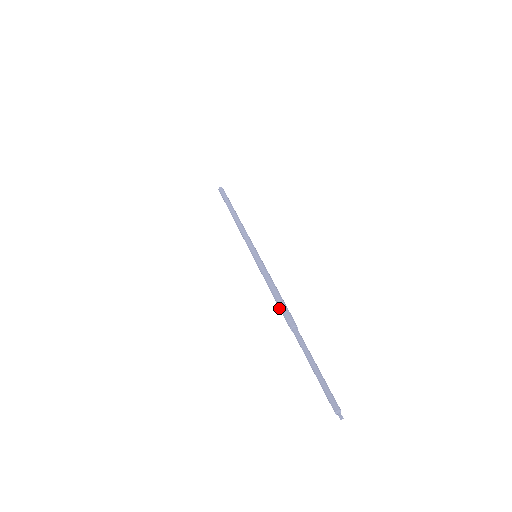
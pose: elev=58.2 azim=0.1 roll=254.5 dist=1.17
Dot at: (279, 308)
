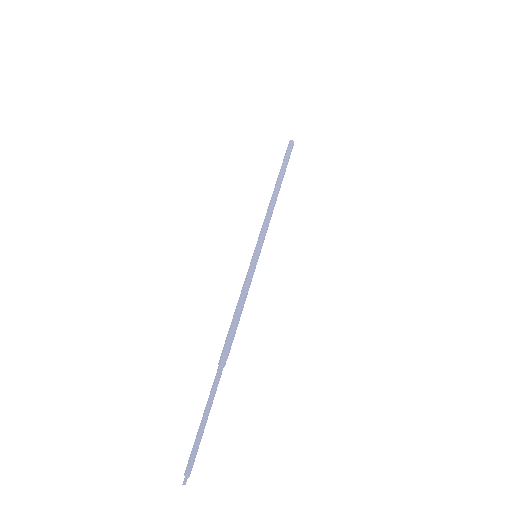
Dot at: (228, 332)
